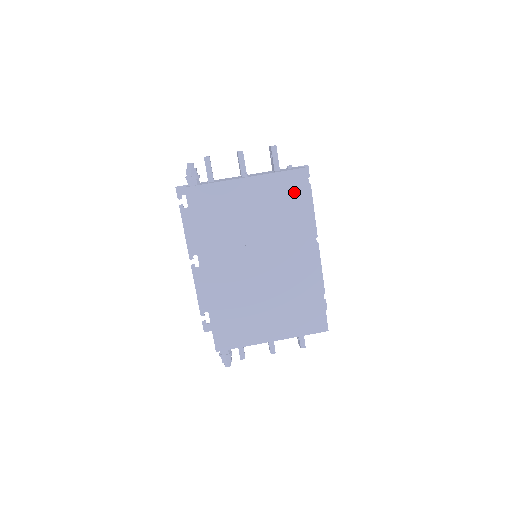
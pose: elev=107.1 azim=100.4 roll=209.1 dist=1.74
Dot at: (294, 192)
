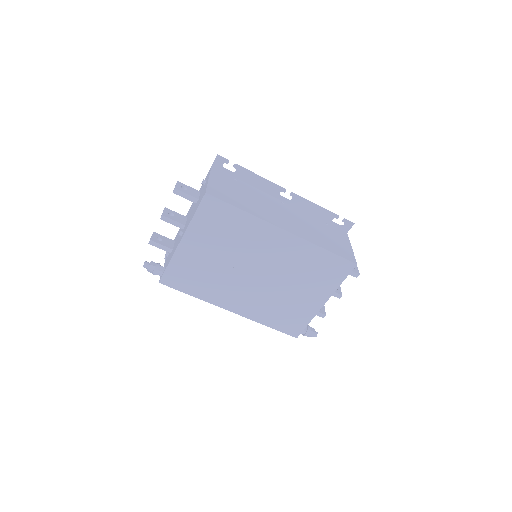
Dot at: (219, 215)
